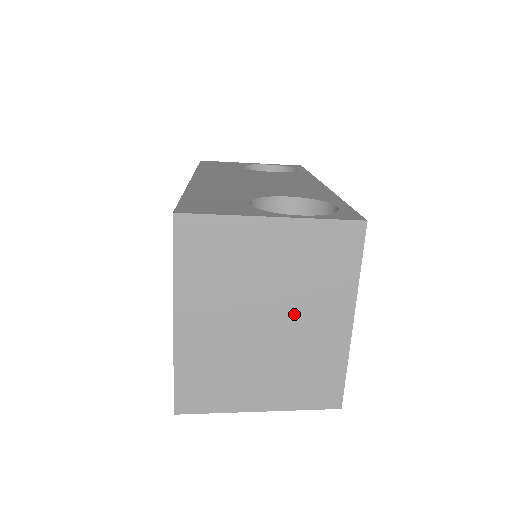
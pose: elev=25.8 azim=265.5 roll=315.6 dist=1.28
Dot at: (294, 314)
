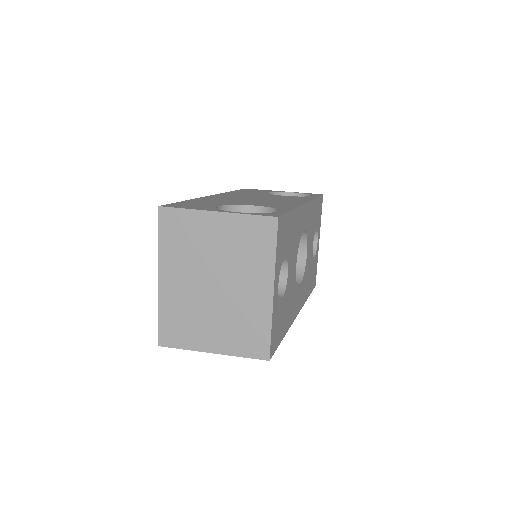
Dot at: (233, 281)
